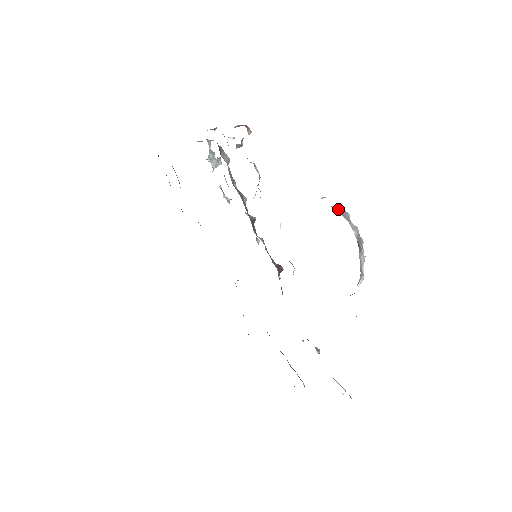
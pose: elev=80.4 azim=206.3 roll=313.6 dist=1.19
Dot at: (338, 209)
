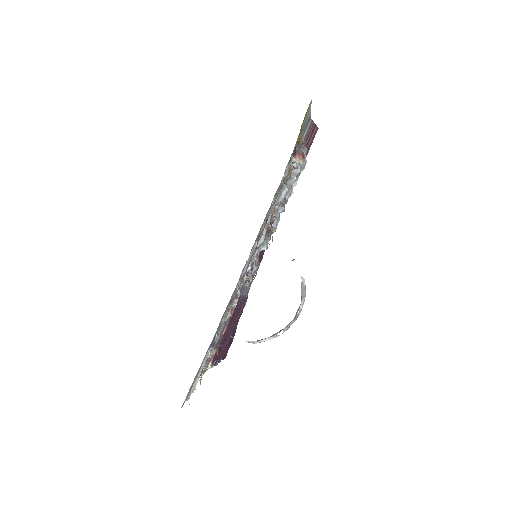
Dot at: (302, 283)
